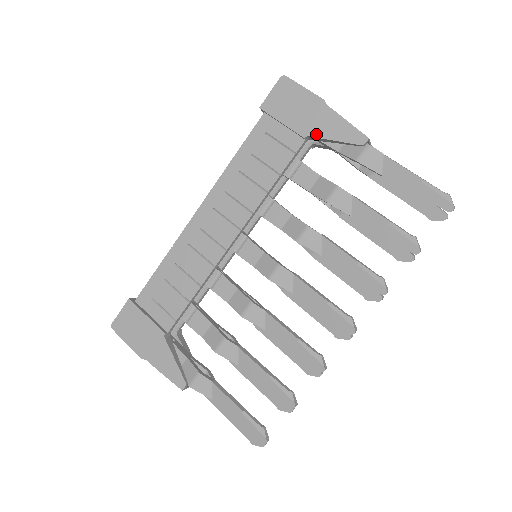
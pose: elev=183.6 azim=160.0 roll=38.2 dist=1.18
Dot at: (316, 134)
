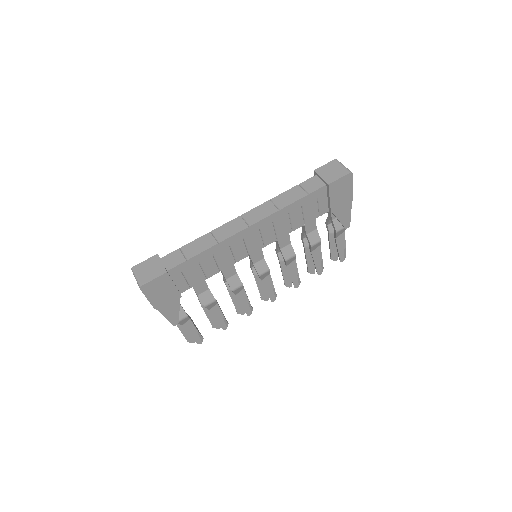
Dot at: (337, 214)
